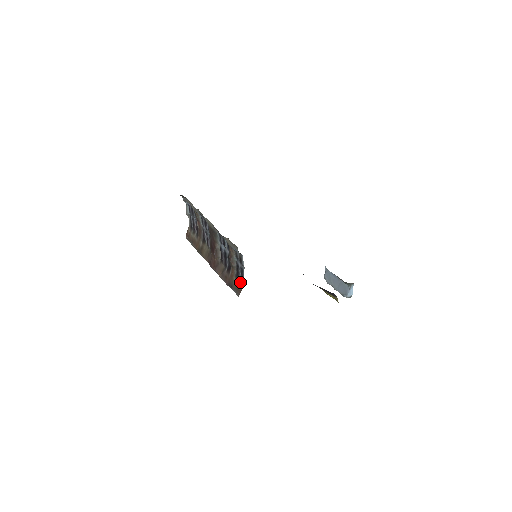
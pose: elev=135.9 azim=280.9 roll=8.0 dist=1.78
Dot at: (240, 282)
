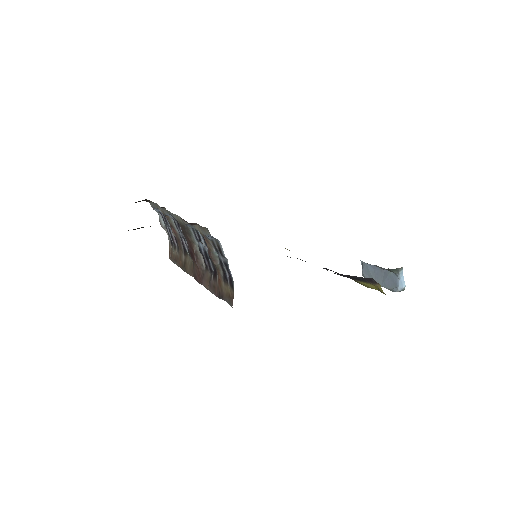
Dot at: (230, 285)
